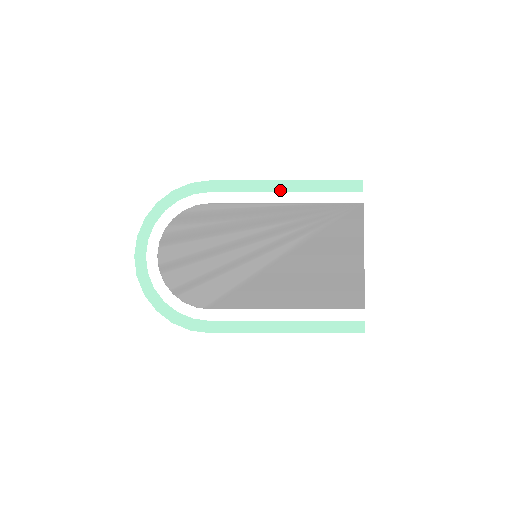
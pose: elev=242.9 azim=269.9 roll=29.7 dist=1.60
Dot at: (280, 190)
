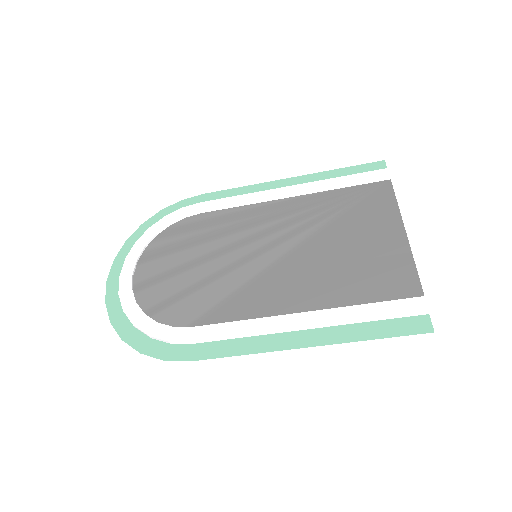
Dot at: (283, 188)
